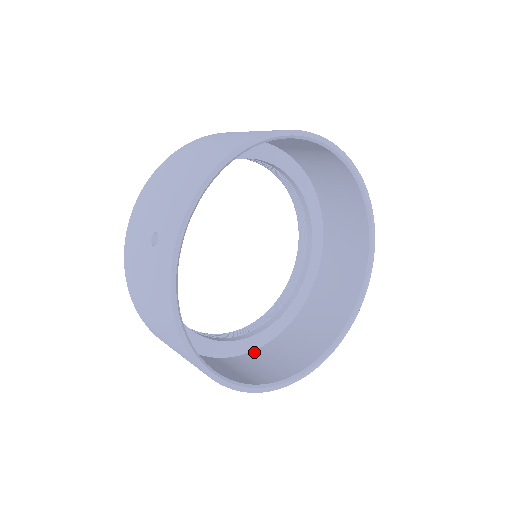
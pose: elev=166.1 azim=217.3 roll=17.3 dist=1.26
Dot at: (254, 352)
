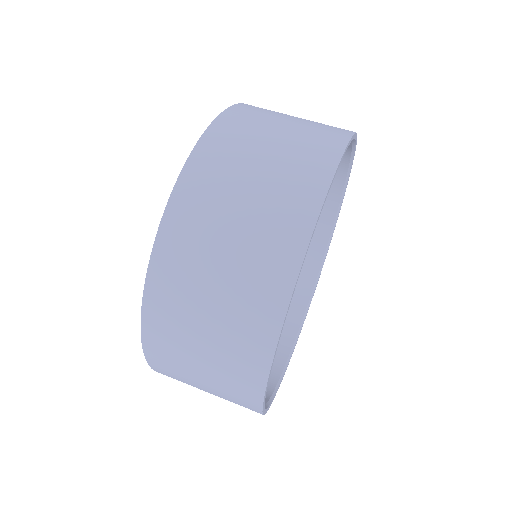
Dot at: occluded
